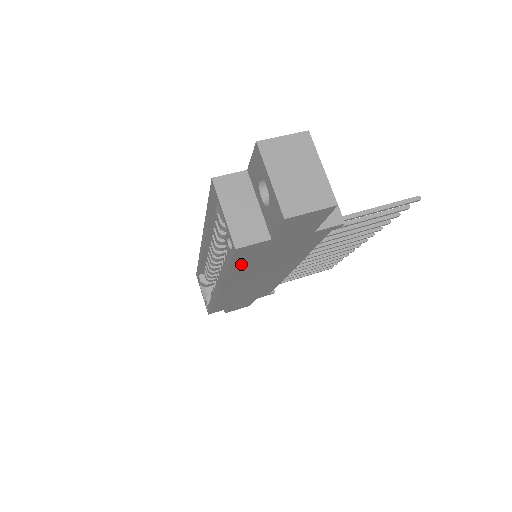
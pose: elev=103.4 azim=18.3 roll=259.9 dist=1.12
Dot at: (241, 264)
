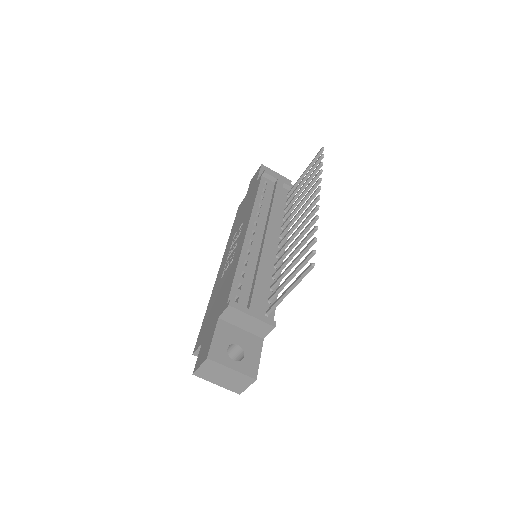
Dot at: occluded
